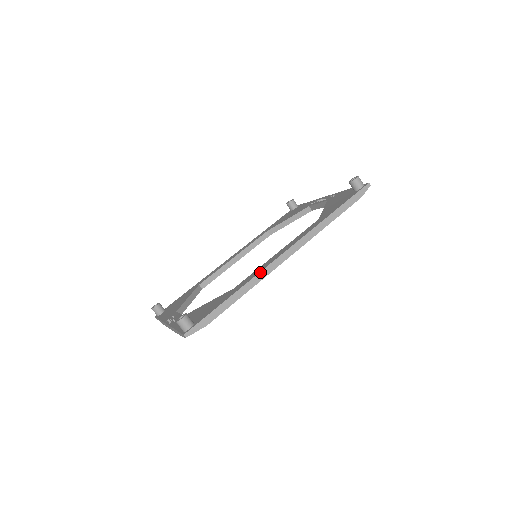
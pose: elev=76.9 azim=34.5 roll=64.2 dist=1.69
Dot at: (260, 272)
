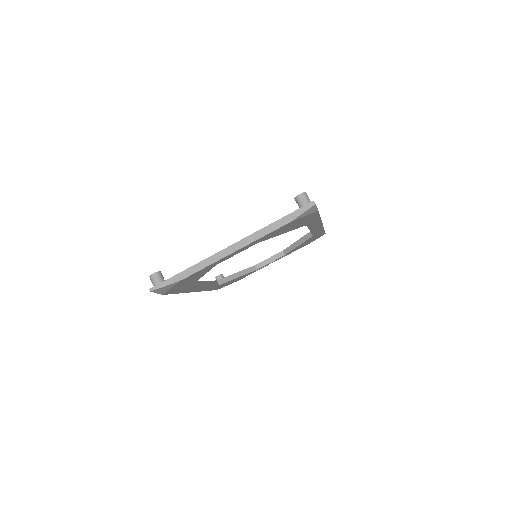
Dot at: occluded
